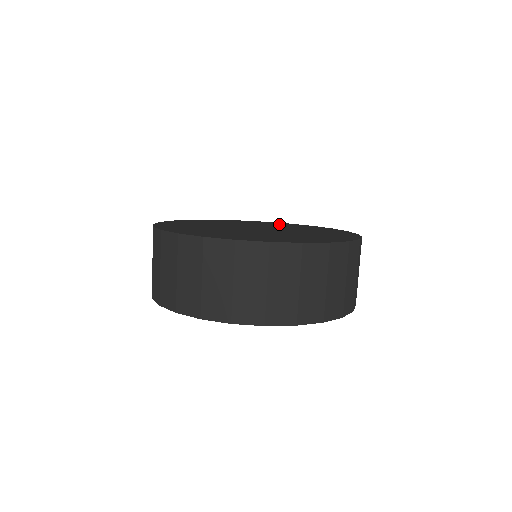
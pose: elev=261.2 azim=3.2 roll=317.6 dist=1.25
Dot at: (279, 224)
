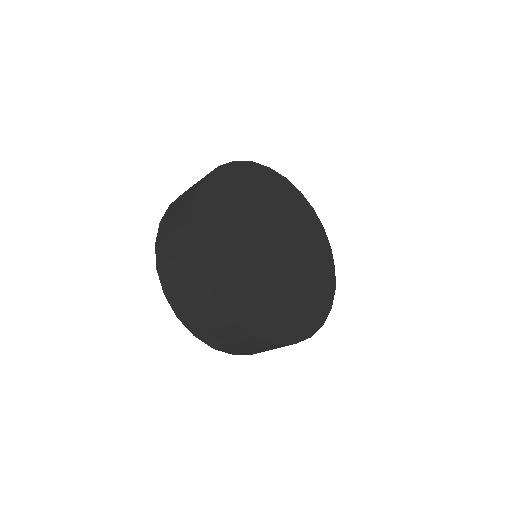
Dot at: (279, 191)
